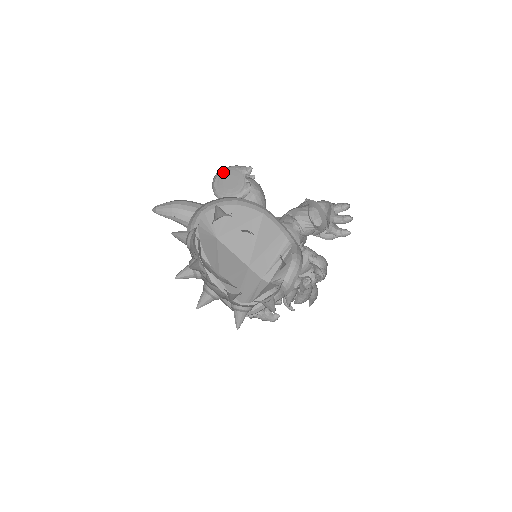
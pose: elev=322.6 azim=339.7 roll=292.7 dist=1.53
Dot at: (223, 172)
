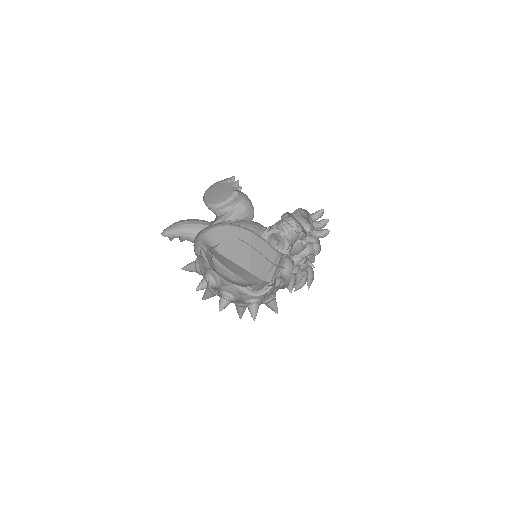
Dot at: (210, 189)
